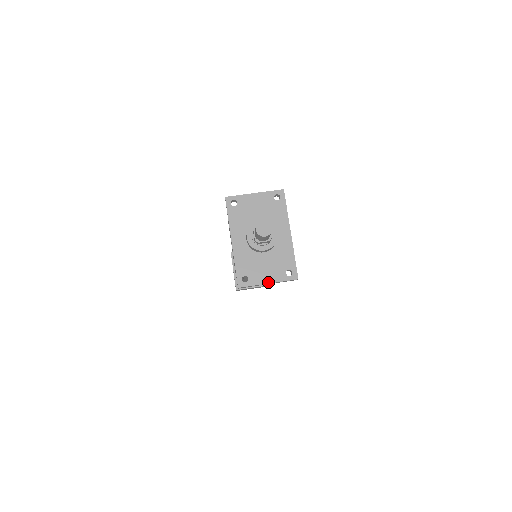
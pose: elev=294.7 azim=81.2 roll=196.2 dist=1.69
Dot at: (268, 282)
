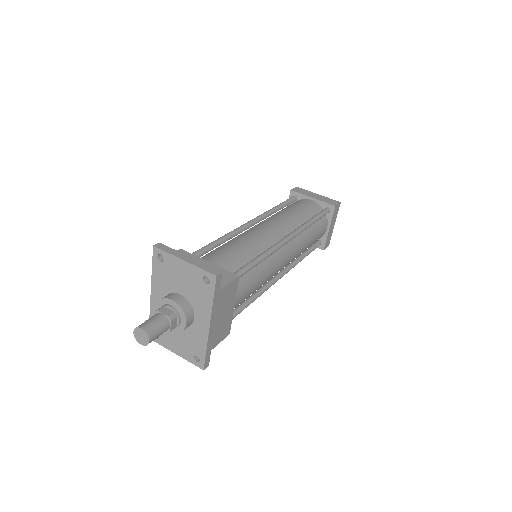
Dot at: (175, 352)
